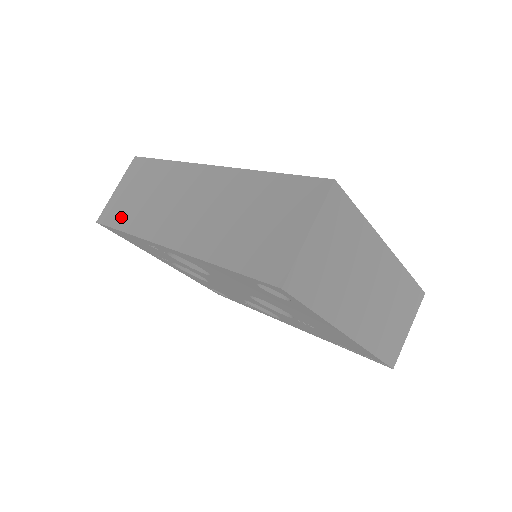
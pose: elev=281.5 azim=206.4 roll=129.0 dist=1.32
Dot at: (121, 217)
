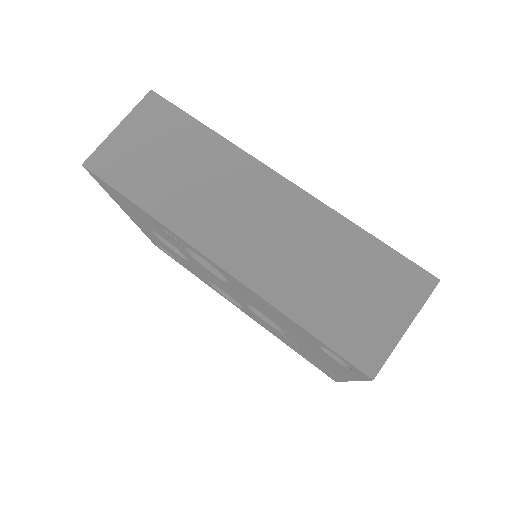
Dot at: (132, 180)
